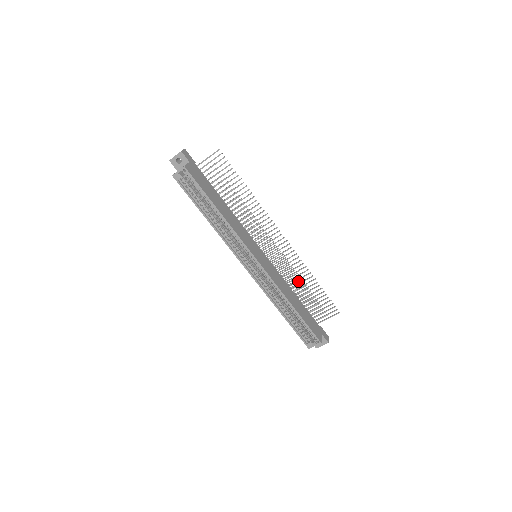
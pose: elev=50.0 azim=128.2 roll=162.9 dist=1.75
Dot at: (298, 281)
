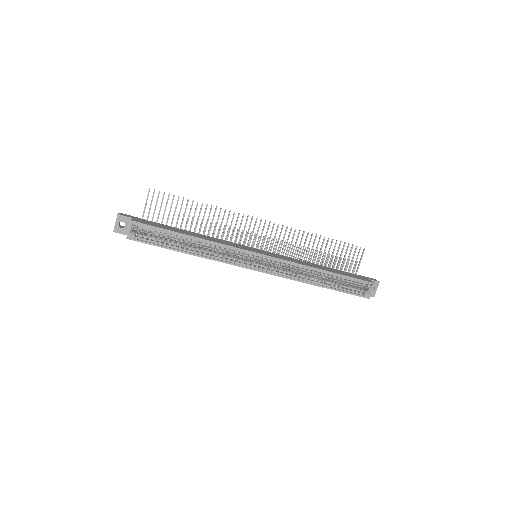
Dot at: (308, 253)
